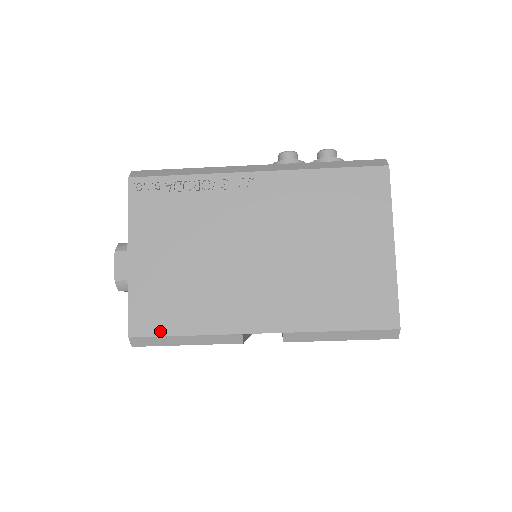
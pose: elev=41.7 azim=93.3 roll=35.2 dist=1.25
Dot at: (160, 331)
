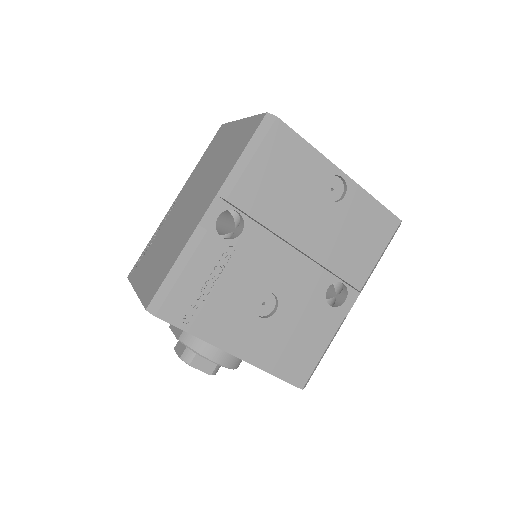
Dot at: (159, 285)
